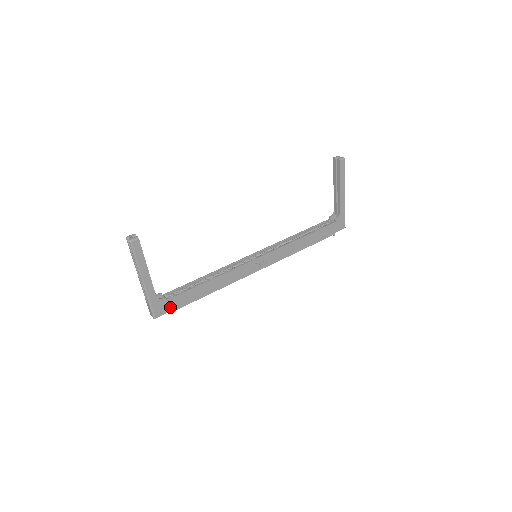
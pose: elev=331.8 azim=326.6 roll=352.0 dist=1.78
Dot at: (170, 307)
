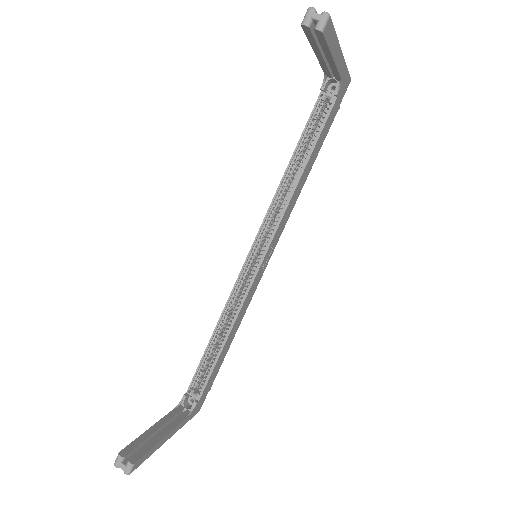
Dot at: (205, 393)
